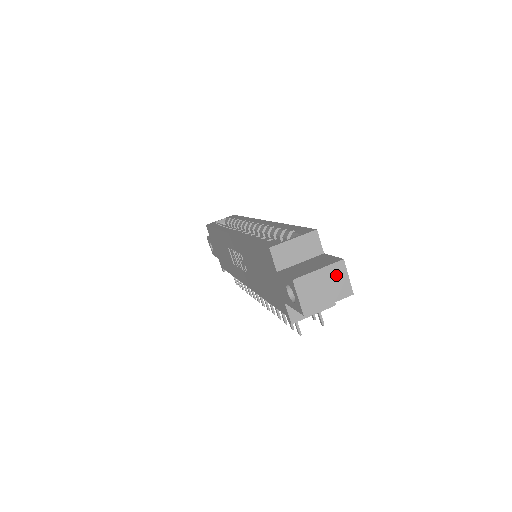
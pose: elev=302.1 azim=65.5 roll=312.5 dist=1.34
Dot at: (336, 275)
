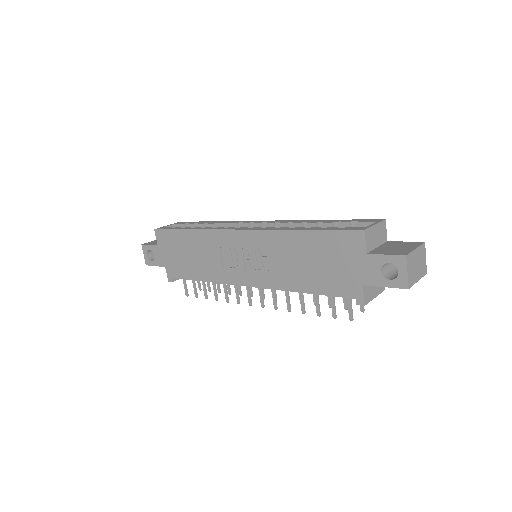
Dot at: (422, 255)
